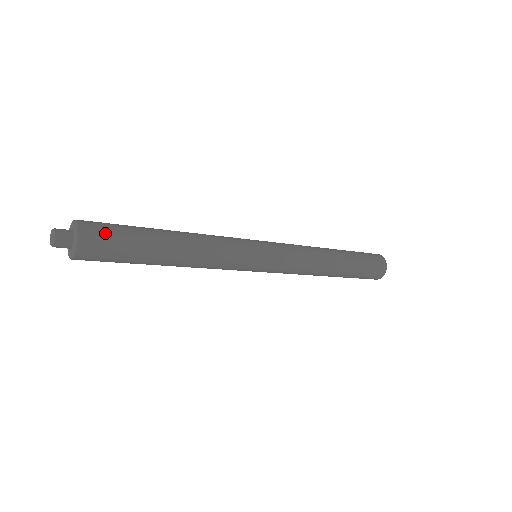
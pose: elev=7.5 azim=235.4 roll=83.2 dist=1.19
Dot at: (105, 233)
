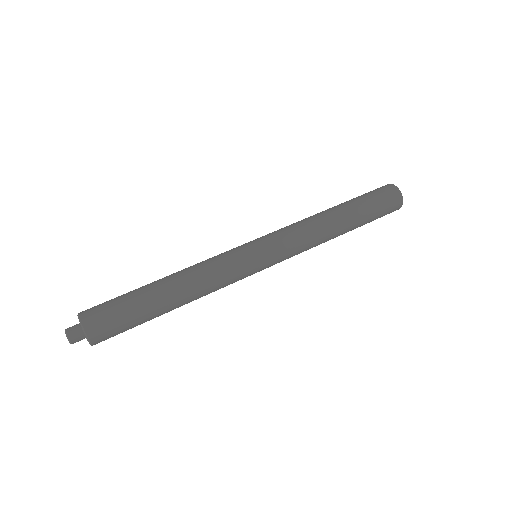
Dot at: (114, 335)
